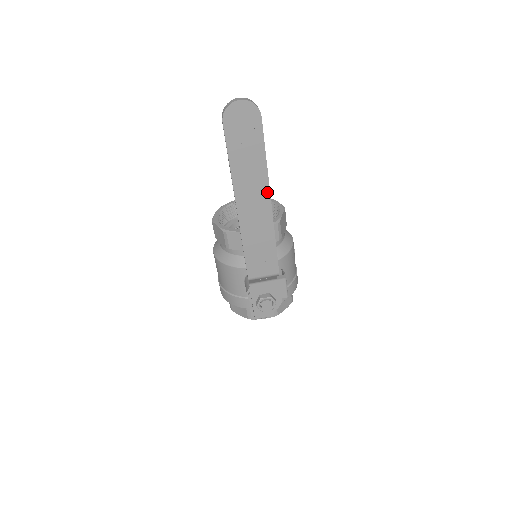
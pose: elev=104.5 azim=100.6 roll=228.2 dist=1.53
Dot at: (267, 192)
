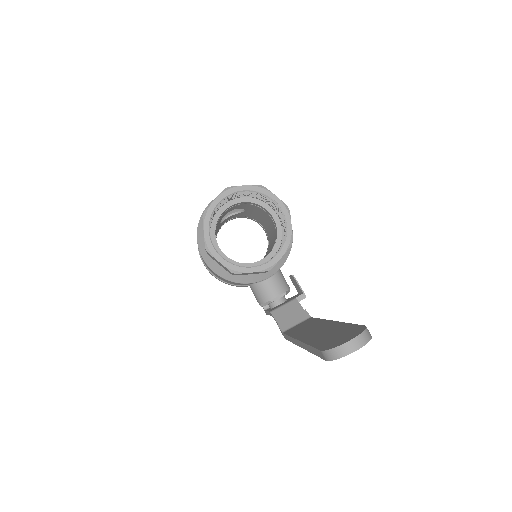
Dot at: occluded
